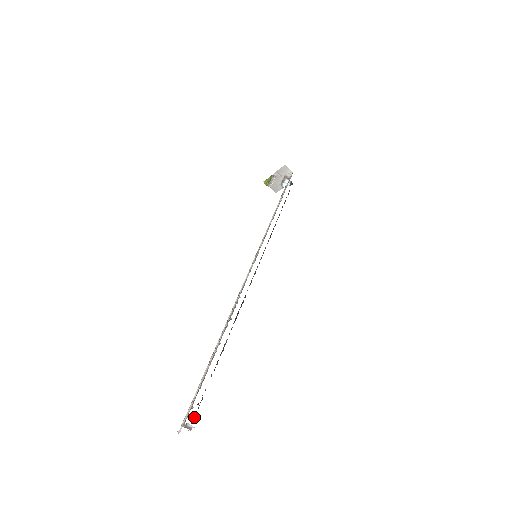
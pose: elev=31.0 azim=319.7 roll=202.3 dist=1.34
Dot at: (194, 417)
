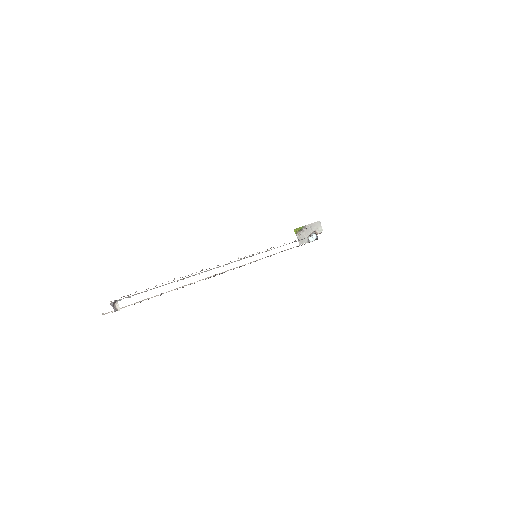
Dot at: occluded
